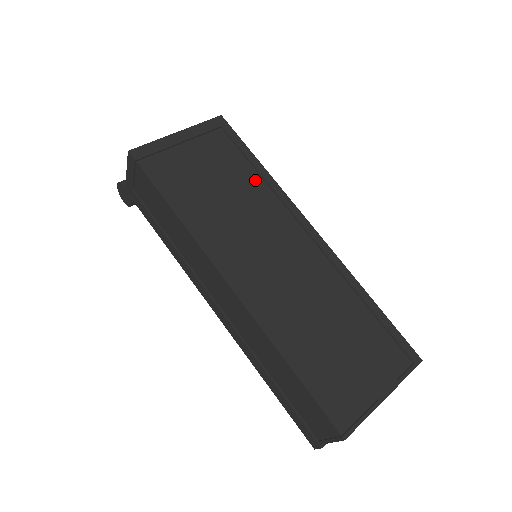
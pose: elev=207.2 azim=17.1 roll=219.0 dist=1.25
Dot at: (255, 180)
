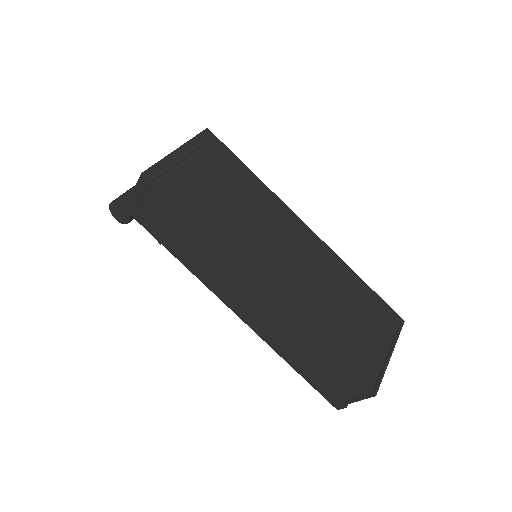
Dot at: (252, 188)
